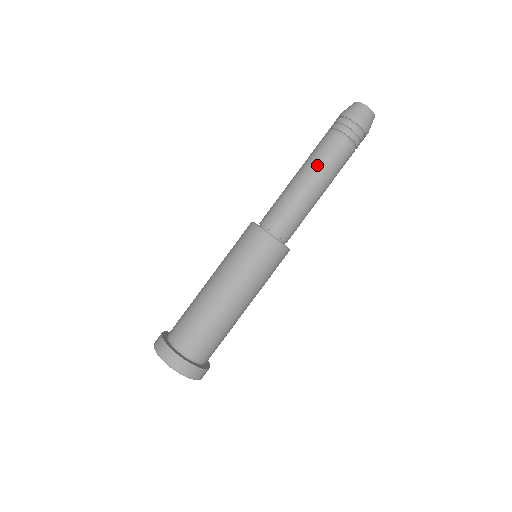
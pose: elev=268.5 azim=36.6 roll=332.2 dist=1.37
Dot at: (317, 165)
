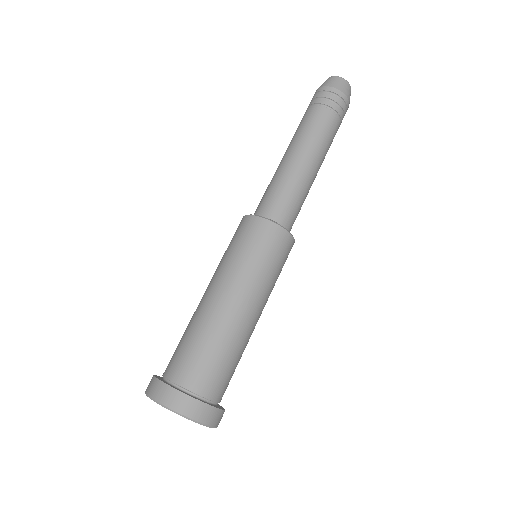
Dot at: (293, 140)
